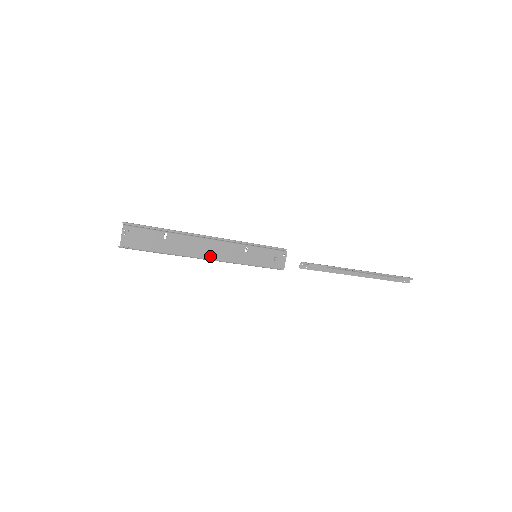
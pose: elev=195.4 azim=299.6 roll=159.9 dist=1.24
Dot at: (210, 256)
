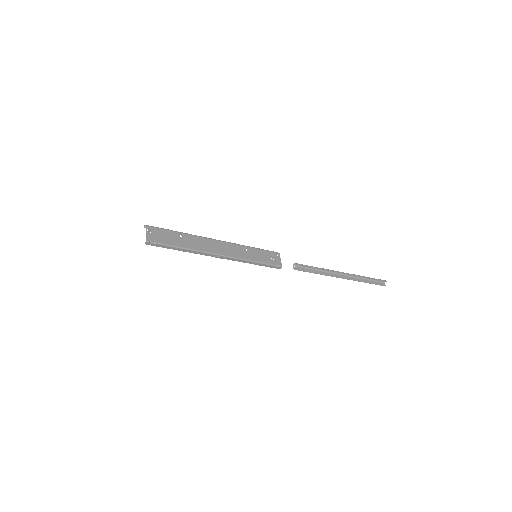
Dot at: (220, 252)
